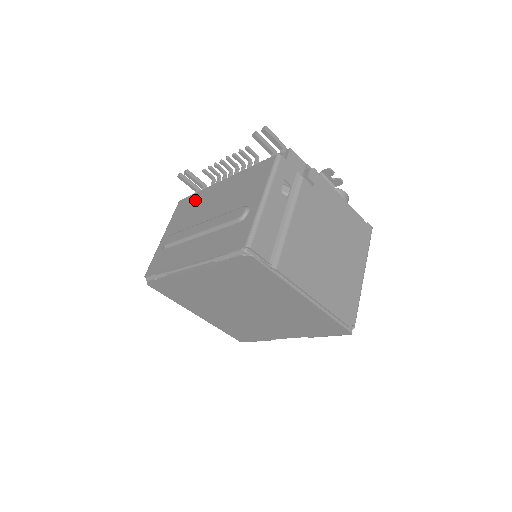
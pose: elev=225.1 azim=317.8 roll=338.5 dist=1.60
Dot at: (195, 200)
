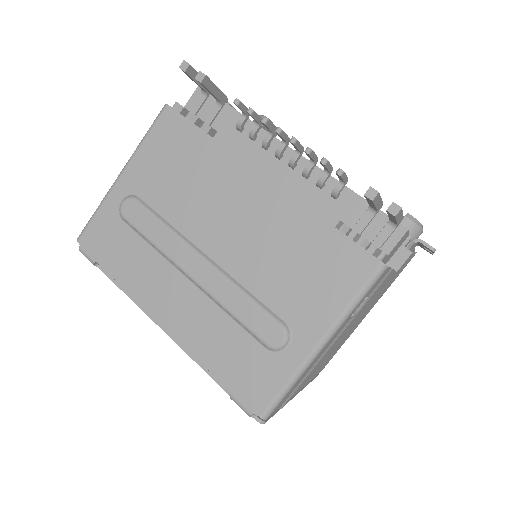
Dot at: (200, 157)
